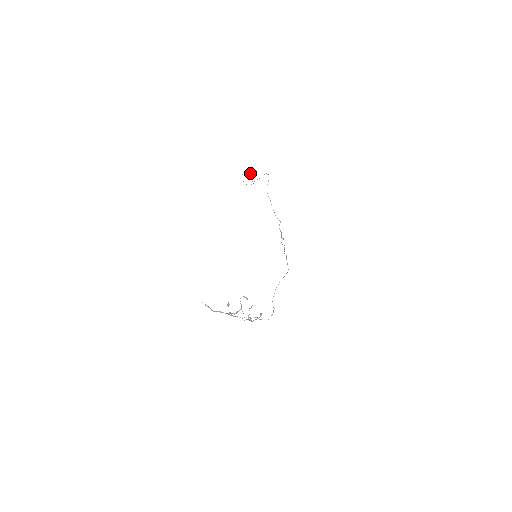
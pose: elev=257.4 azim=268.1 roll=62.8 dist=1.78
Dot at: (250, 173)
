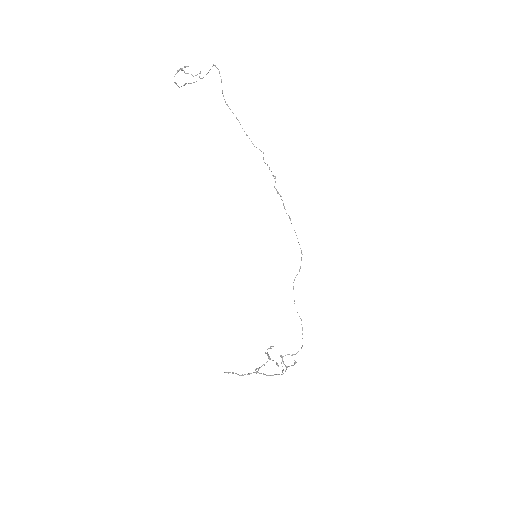
Dot at: occluded
